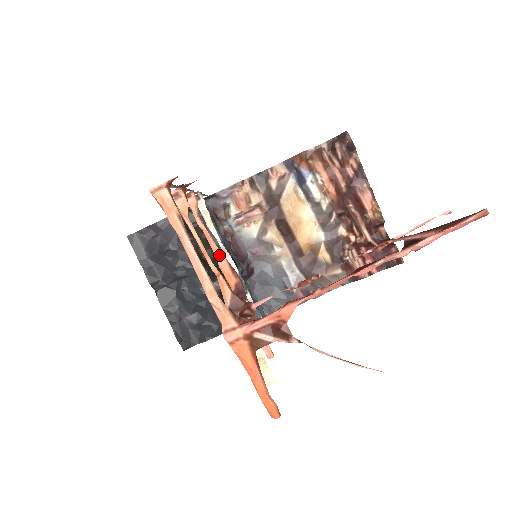
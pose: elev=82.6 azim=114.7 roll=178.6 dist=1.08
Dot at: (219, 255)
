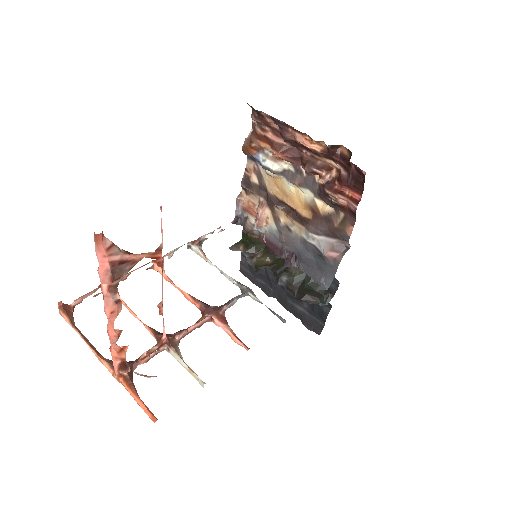
Dot at: (183, 294)
